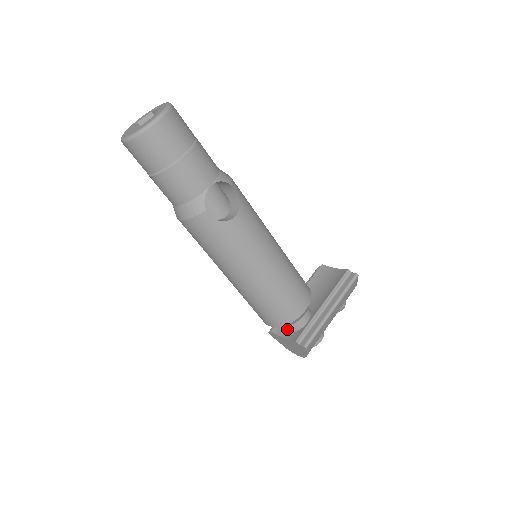
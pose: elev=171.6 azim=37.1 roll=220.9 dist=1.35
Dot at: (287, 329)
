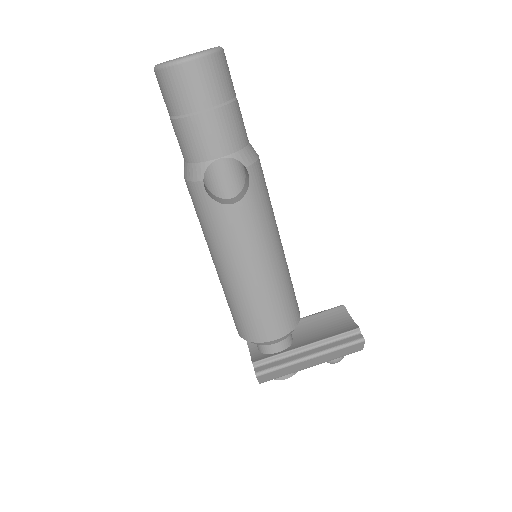
Dot at: (257, 345)
